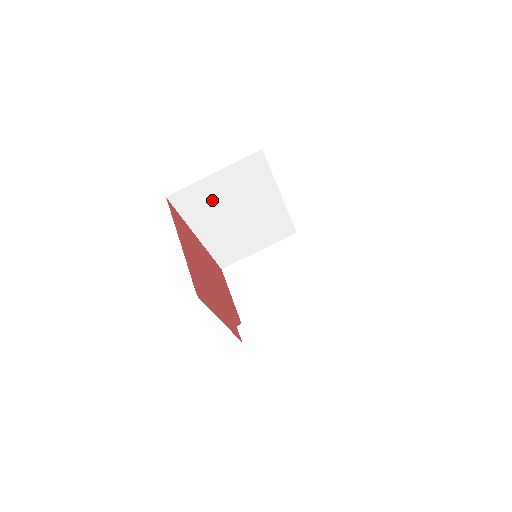
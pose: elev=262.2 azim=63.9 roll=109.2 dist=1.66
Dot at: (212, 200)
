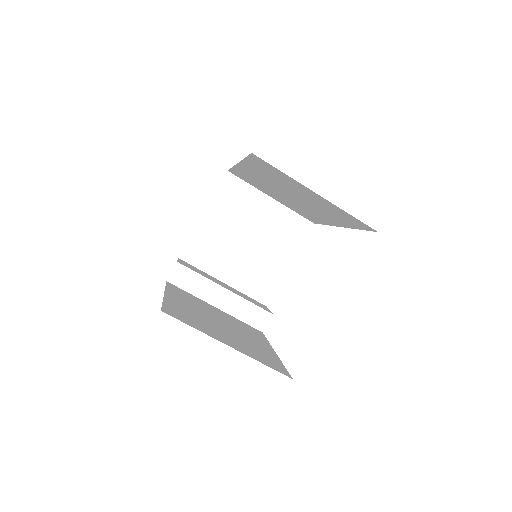
Dot at: (287, 184)
